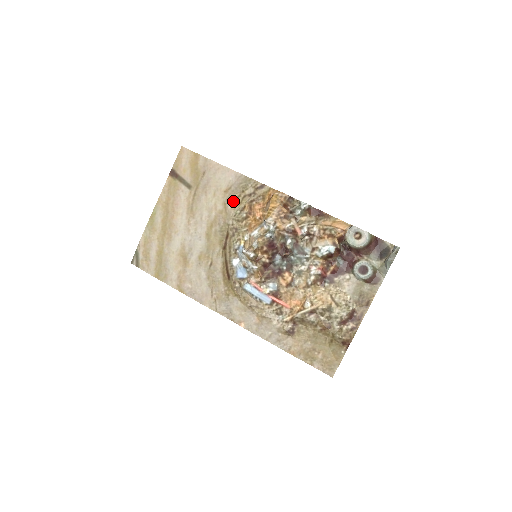
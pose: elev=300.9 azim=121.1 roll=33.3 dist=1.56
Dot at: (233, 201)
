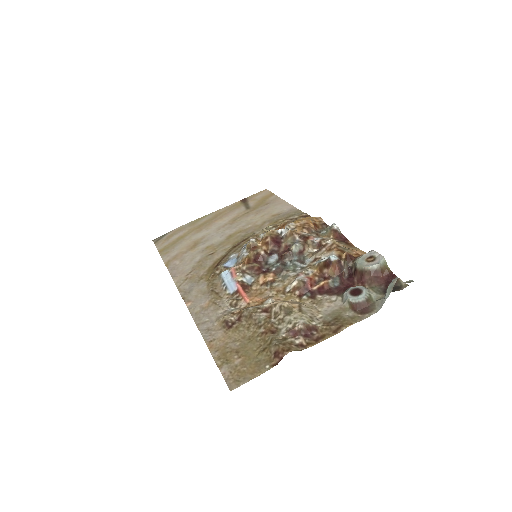
Dot at: (273, 221)
